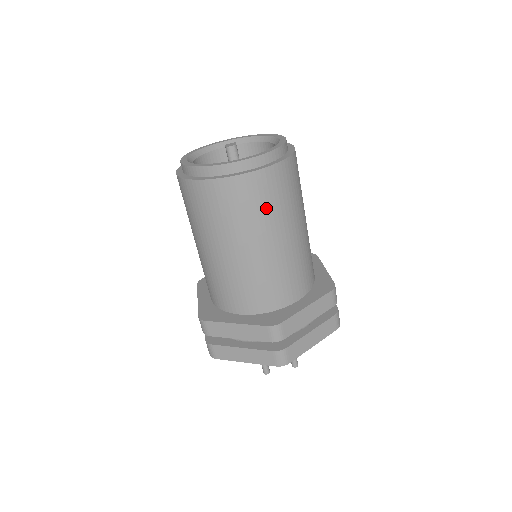
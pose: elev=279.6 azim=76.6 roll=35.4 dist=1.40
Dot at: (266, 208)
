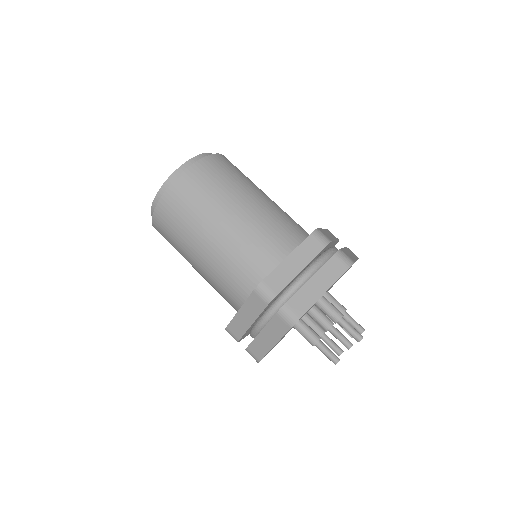
Dot at: (200, 200)
